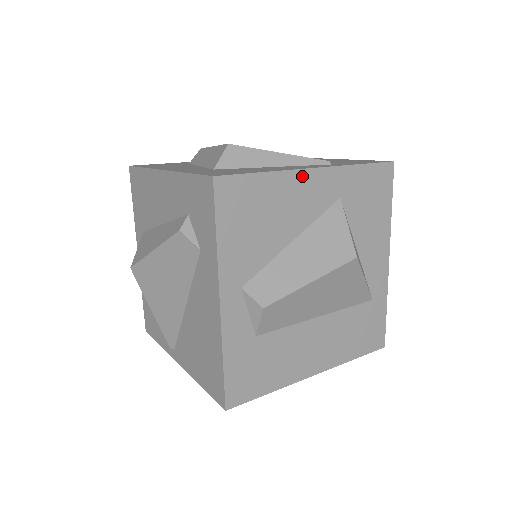
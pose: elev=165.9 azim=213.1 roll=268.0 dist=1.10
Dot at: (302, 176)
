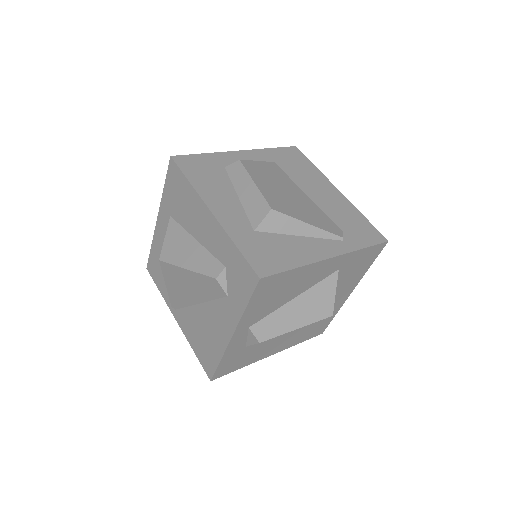
Dot at: (320, 264)
